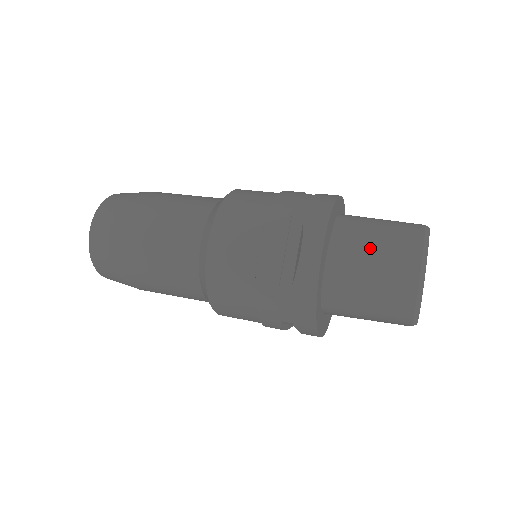
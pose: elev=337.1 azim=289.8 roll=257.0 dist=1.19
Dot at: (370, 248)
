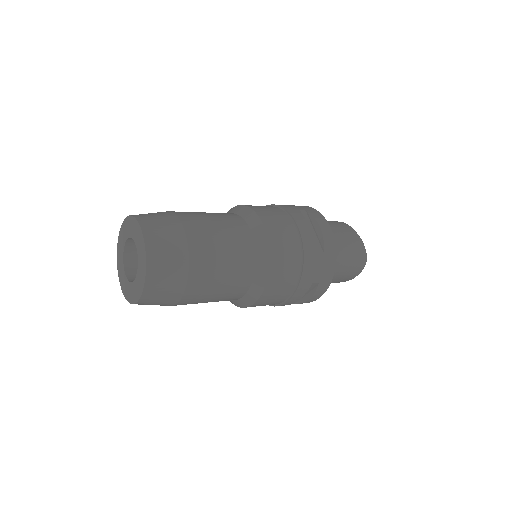
Dot at: (334, 230)
